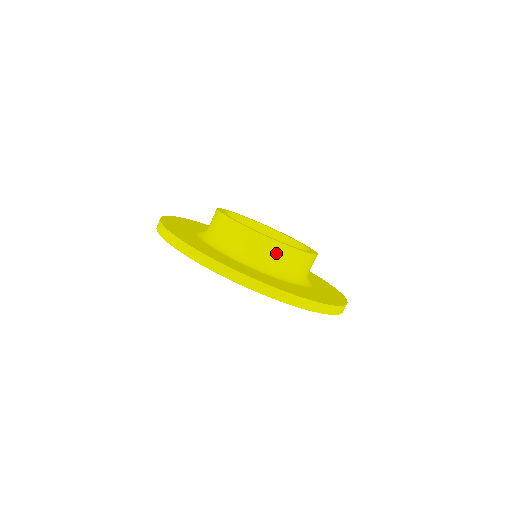
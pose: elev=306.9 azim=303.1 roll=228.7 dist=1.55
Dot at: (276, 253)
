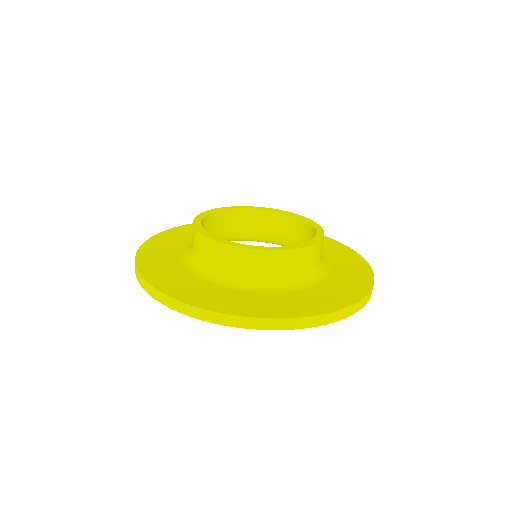
Dot at: (246, 261)
